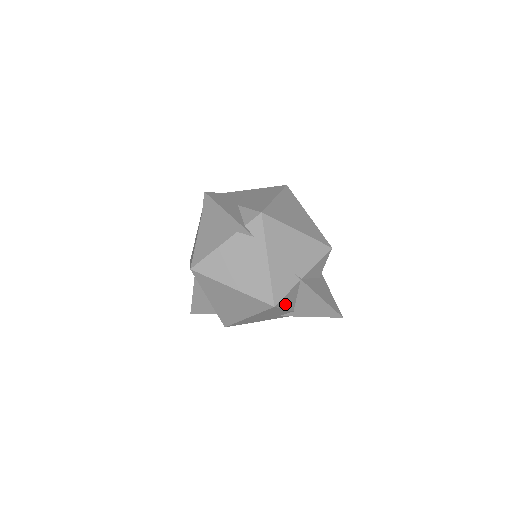
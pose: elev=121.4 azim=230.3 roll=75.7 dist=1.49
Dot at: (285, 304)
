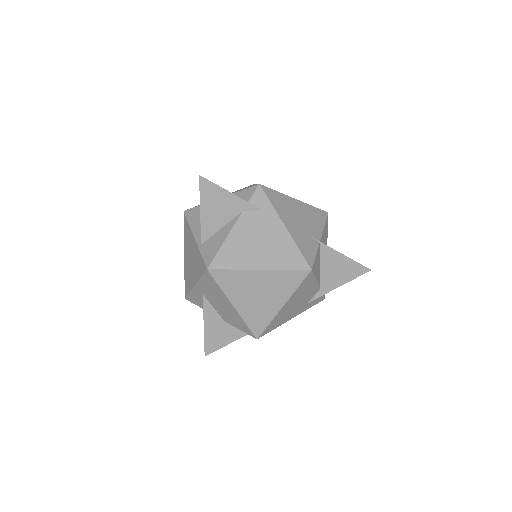
Dot at: (316, 272)
